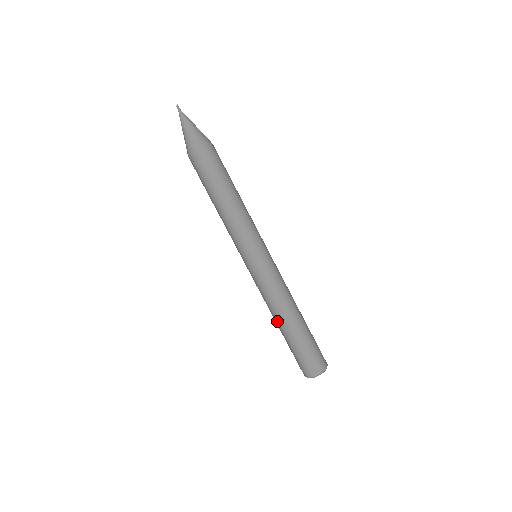
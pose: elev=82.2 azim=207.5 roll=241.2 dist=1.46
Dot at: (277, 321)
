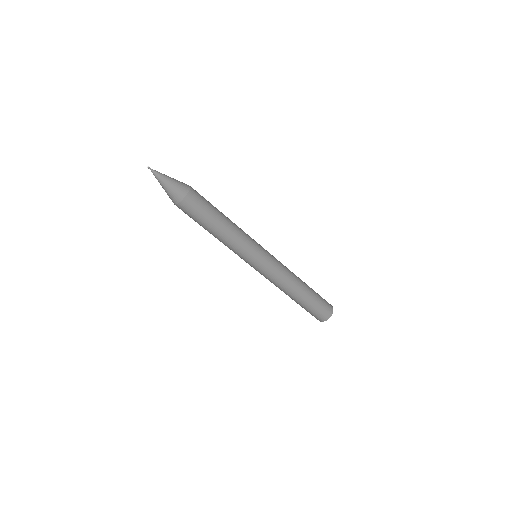
Dot at: (288, 295)
